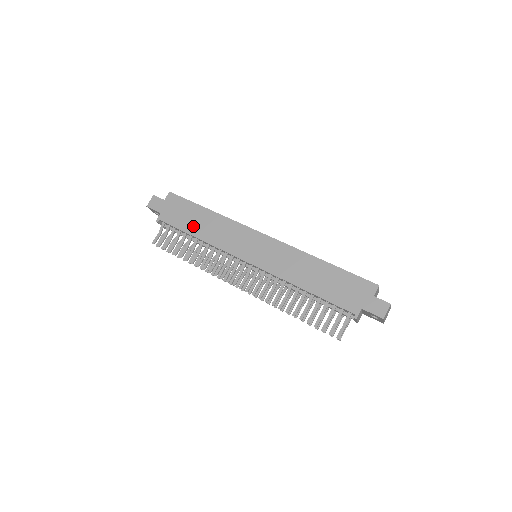
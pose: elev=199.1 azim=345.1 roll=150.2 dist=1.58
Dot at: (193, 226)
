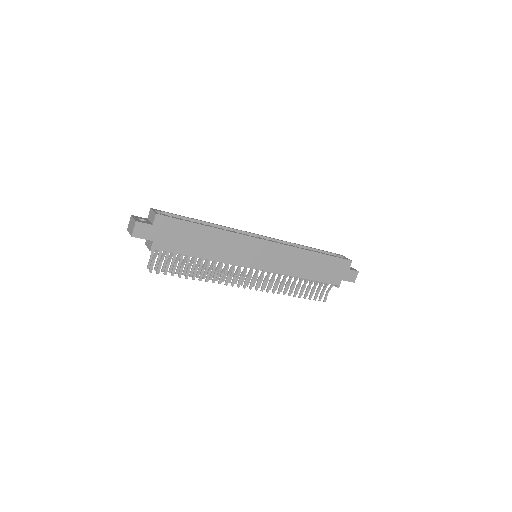
Dot at: (196, 248)
